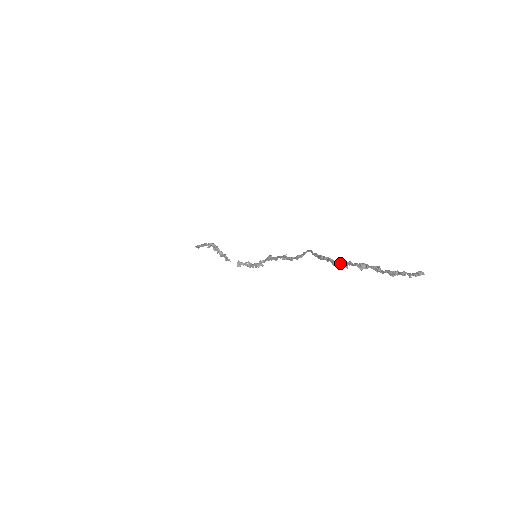
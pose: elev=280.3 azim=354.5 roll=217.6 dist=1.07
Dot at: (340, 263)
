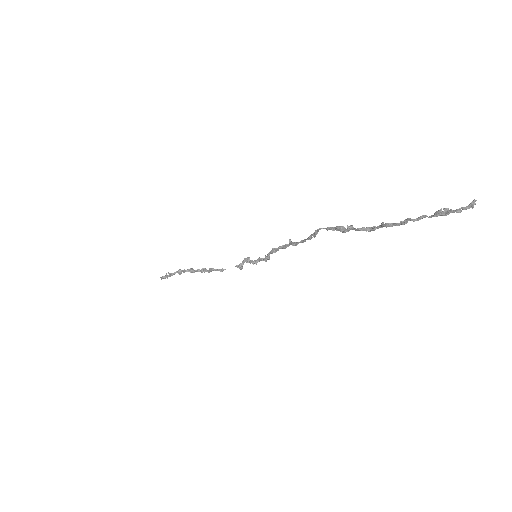
Dot at: (375, 228)
